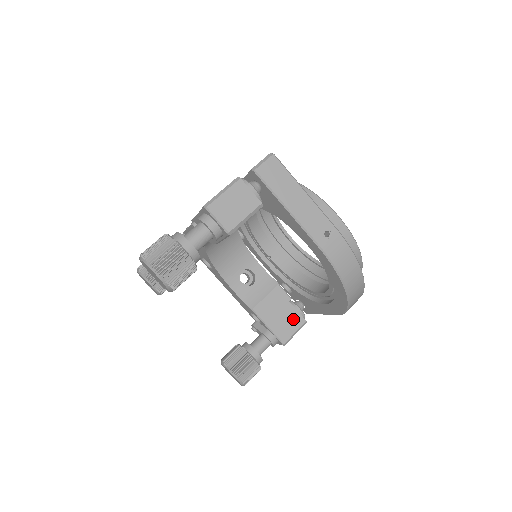
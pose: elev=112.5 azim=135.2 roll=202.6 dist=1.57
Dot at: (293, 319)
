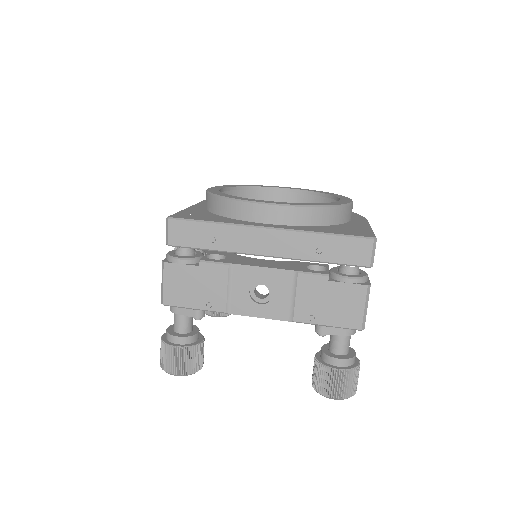
Dot at: occluded
